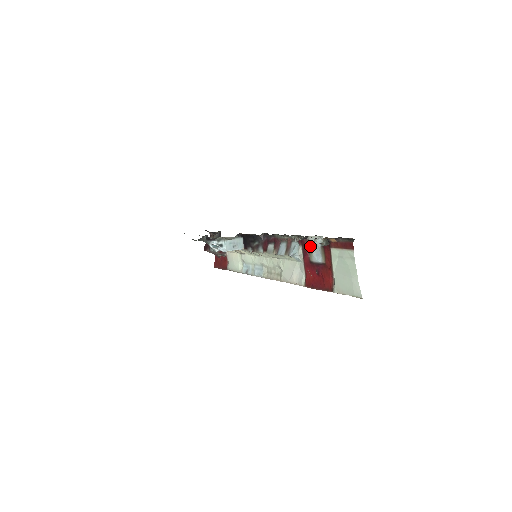
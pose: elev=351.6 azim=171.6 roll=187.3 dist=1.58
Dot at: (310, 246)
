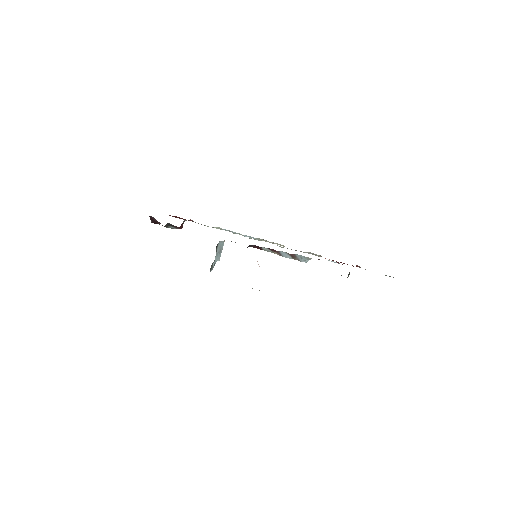
Dot at: occluded
